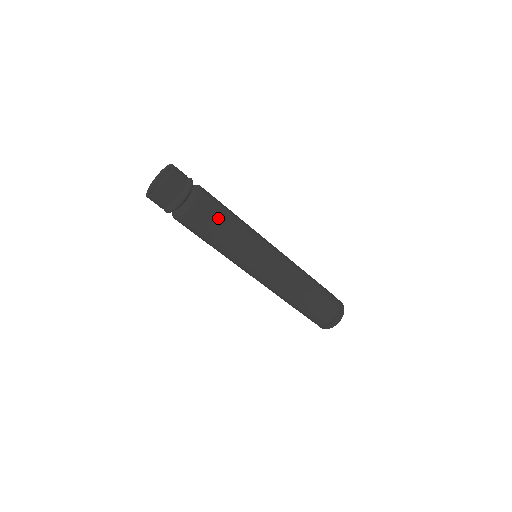
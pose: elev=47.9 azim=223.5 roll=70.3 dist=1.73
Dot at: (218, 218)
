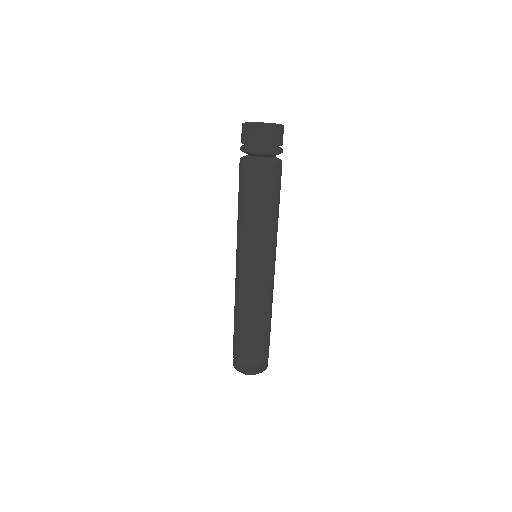
Dot at: (266, 195)
